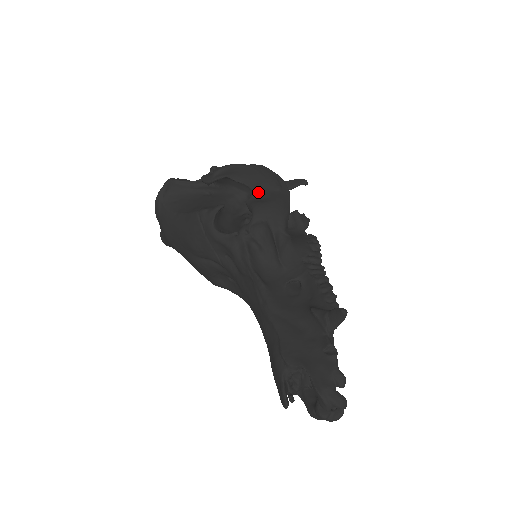
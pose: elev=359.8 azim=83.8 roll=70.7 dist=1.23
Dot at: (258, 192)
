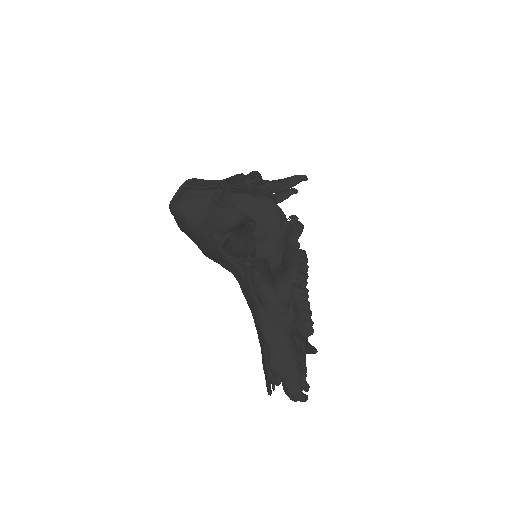
Dot at: (261, 228)
